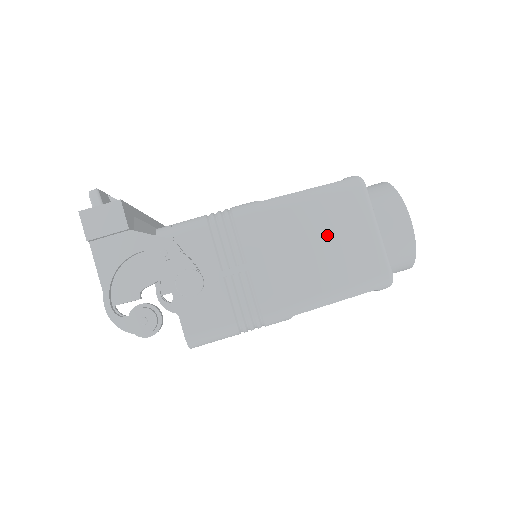
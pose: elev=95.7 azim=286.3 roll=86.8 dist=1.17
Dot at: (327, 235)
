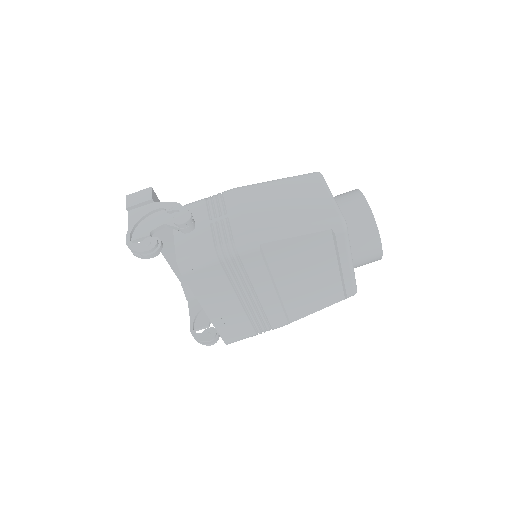
Dot at: (289, 197)
